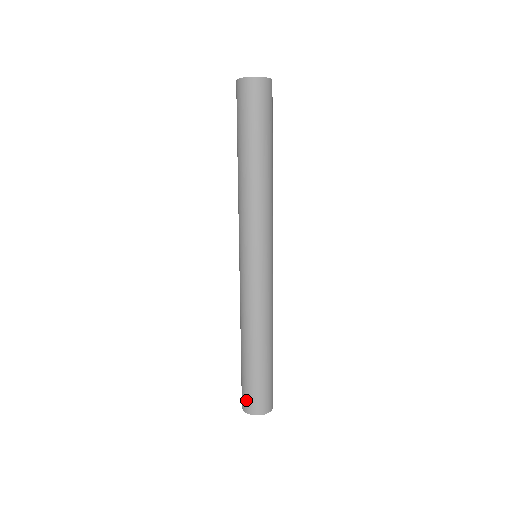
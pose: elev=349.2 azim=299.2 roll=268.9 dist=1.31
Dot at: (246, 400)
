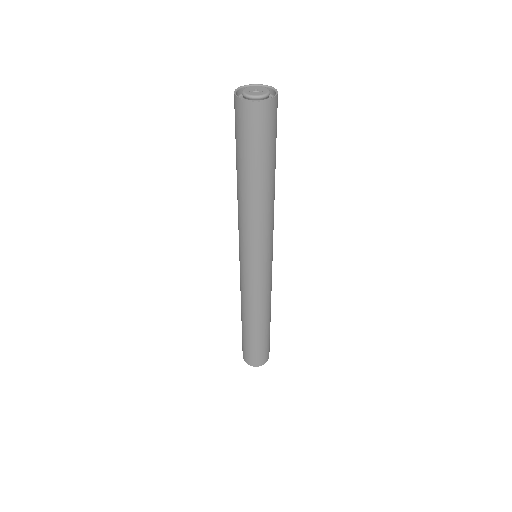
Dot at: (252, 359)
